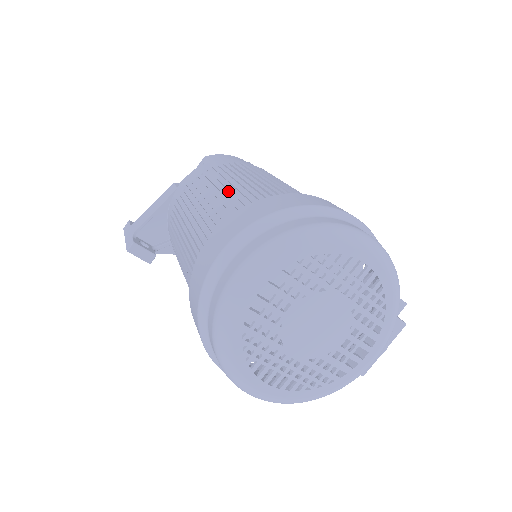
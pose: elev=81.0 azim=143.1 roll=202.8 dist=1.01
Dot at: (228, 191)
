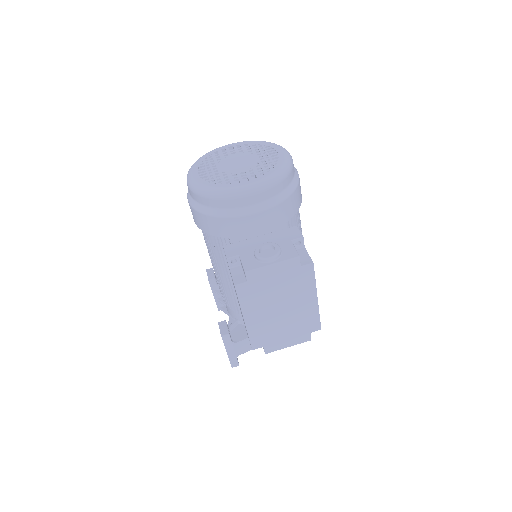
Dot at: occluded
